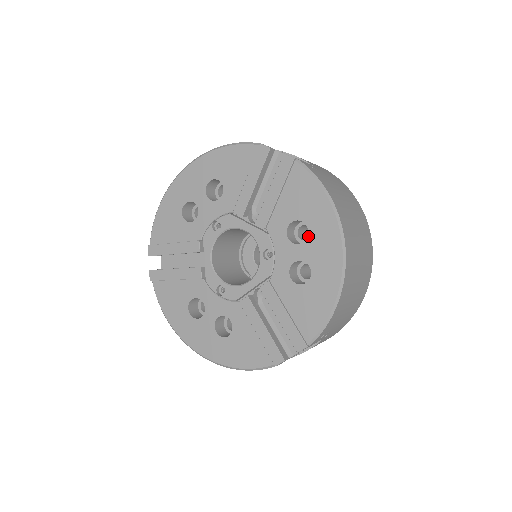
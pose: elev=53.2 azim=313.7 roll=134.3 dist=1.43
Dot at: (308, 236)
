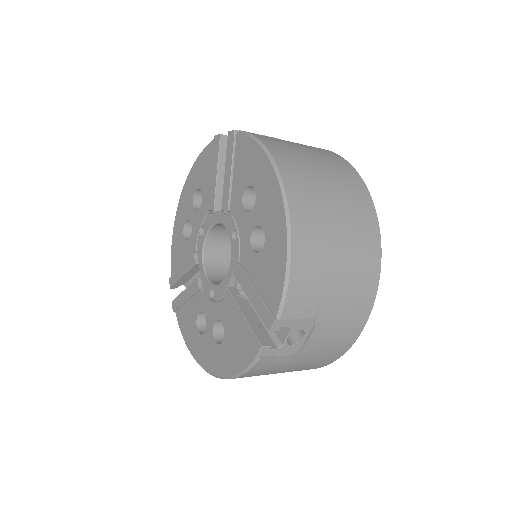
Dot at: (256, 197)
